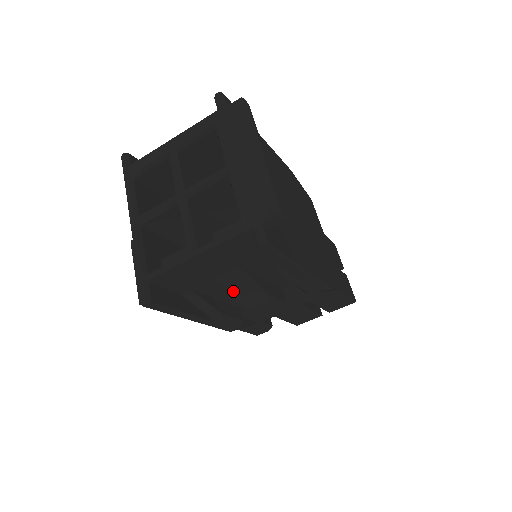
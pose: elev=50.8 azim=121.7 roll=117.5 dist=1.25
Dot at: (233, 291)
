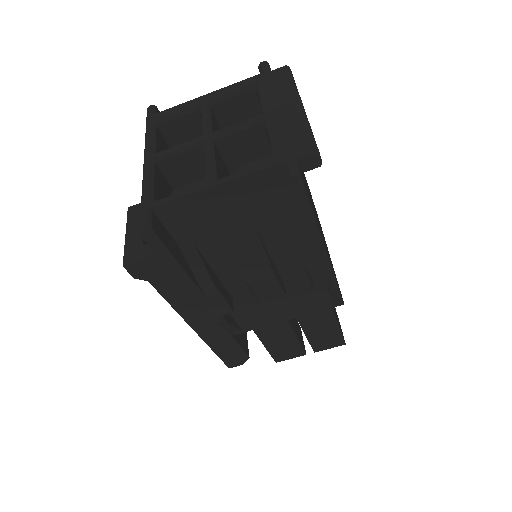
Dot at: (237, 256)
